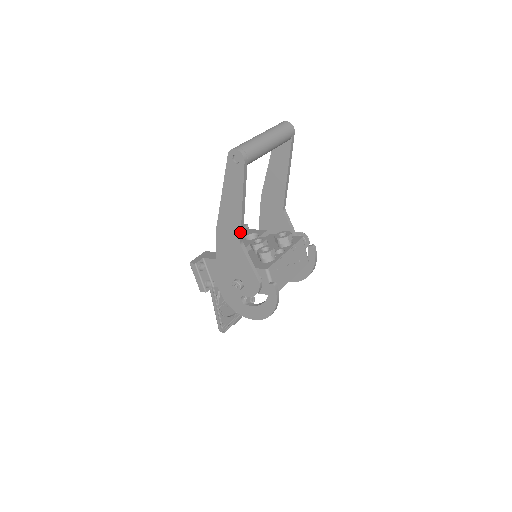
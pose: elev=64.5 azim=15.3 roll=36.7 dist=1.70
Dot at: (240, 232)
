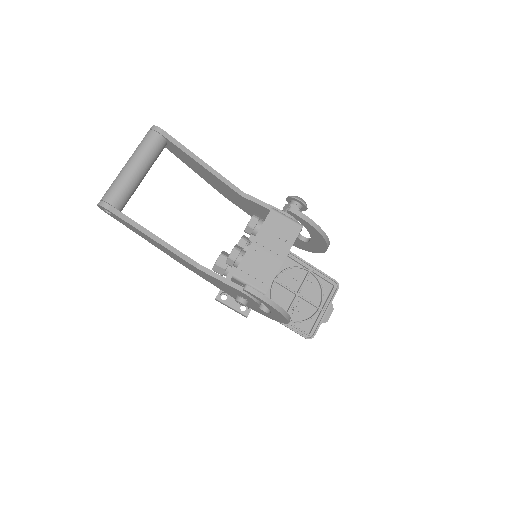
Dot at: (184, 260)
